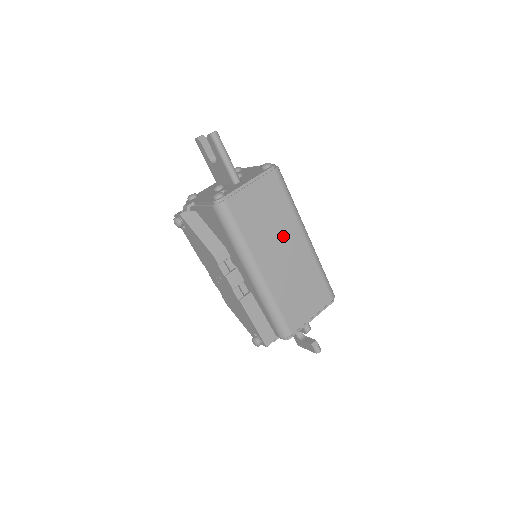
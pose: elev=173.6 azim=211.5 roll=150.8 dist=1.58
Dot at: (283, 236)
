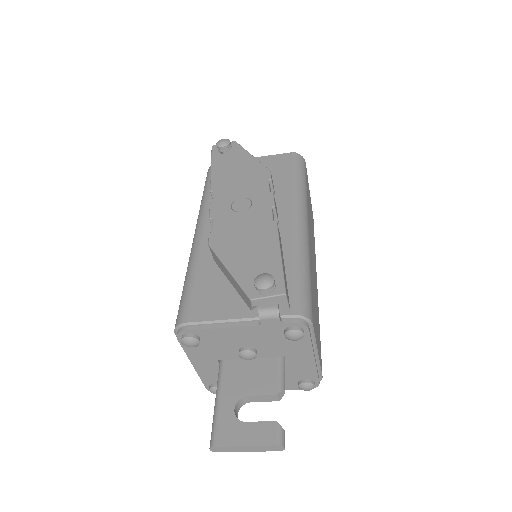
Dot at: (313, 250)
